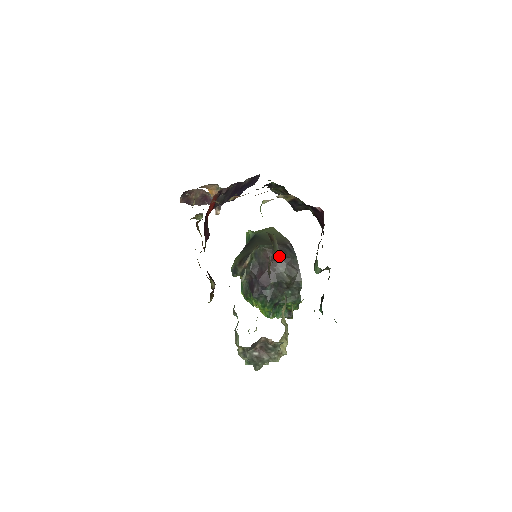
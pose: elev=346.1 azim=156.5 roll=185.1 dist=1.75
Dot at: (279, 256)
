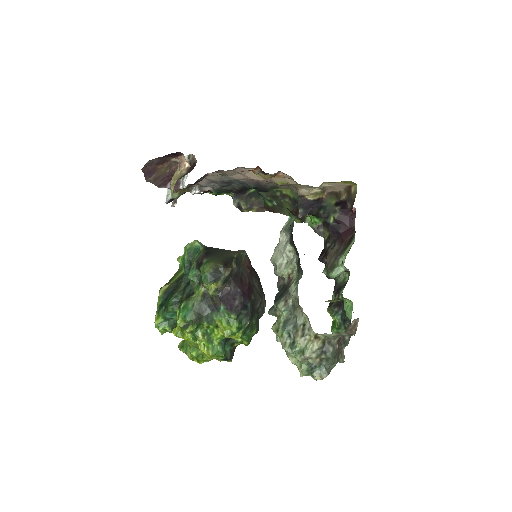
Dot at: (253, 270)
